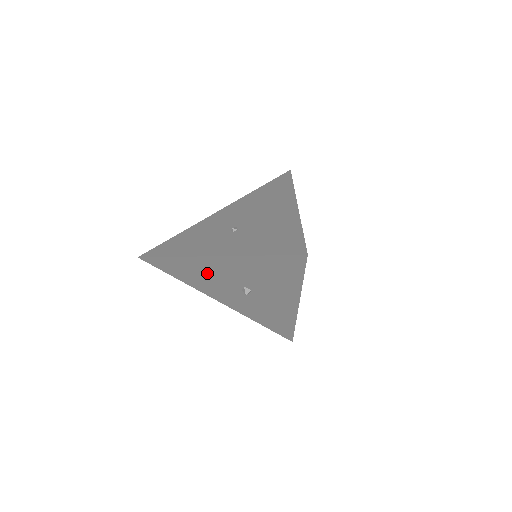
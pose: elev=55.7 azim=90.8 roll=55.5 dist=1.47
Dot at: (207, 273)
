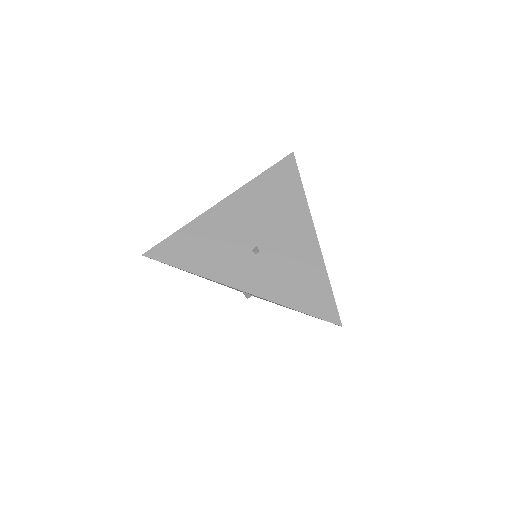
Dot at: occluded
